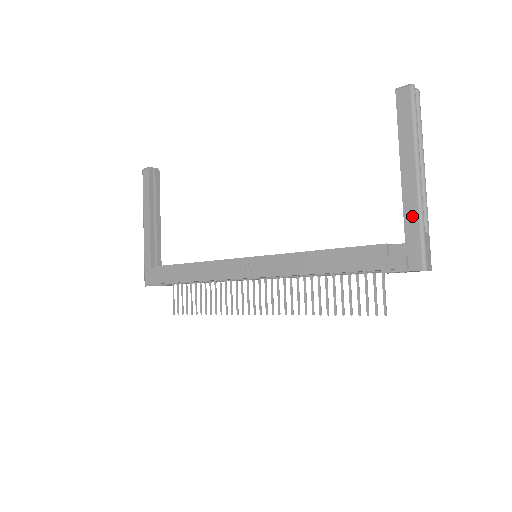
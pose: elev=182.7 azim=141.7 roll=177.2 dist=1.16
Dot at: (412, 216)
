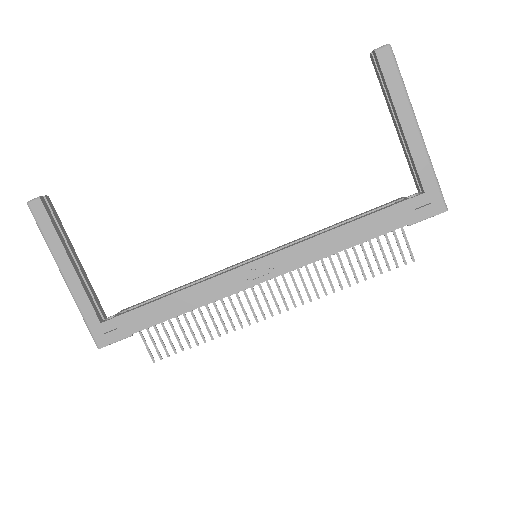
Dot at: (424, 167)
